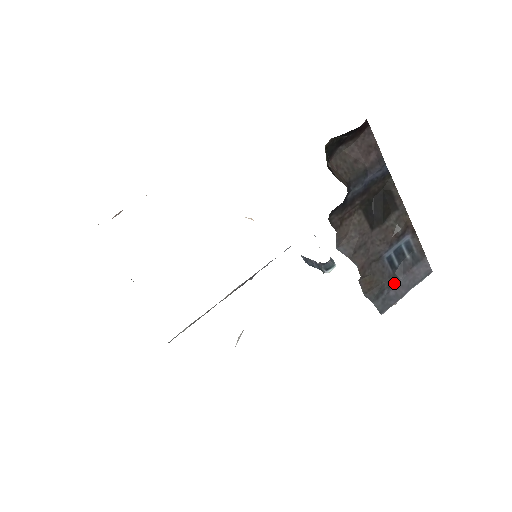
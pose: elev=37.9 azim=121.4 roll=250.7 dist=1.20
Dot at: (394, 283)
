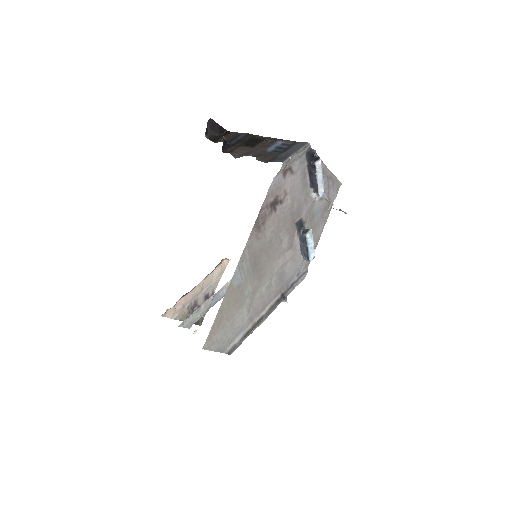
Dot at: (282, 153)
